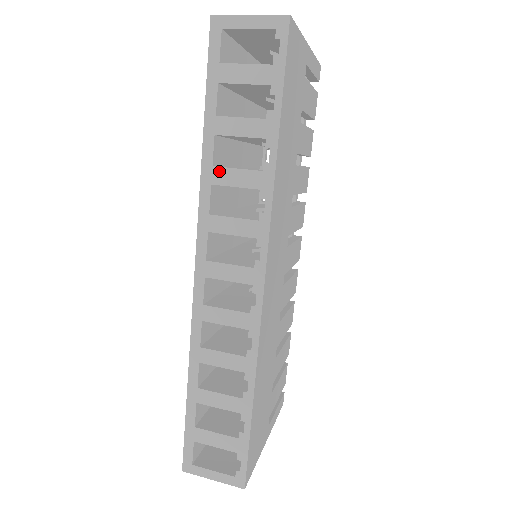
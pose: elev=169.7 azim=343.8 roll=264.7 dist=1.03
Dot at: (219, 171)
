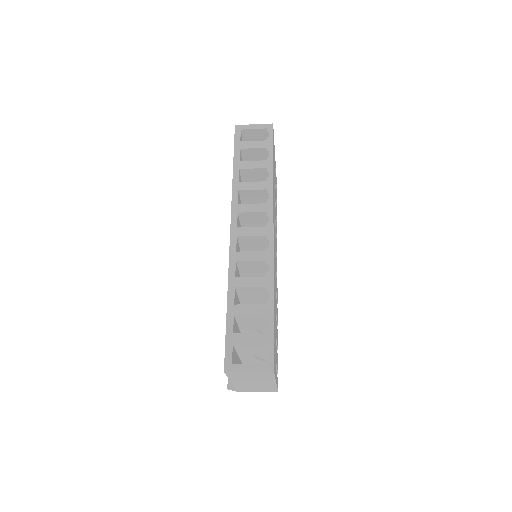
Dot at: (243, 184)
